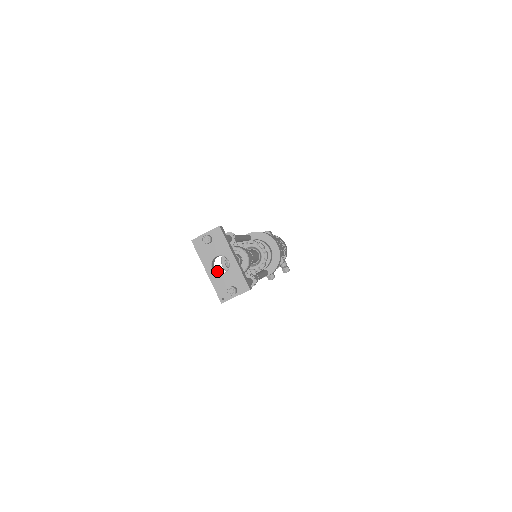
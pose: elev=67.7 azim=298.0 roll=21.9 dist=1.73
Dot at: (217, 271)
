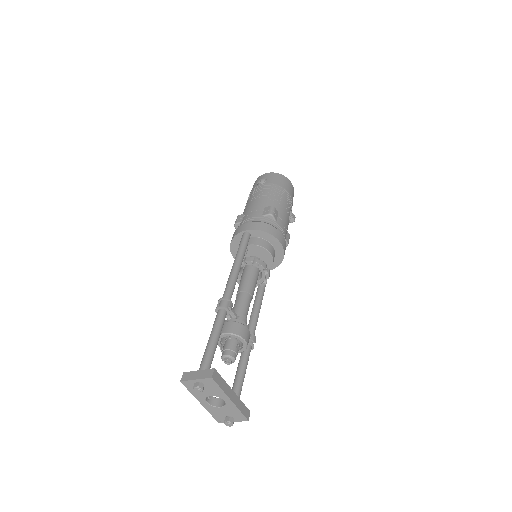
Dot at: (212, 397)
